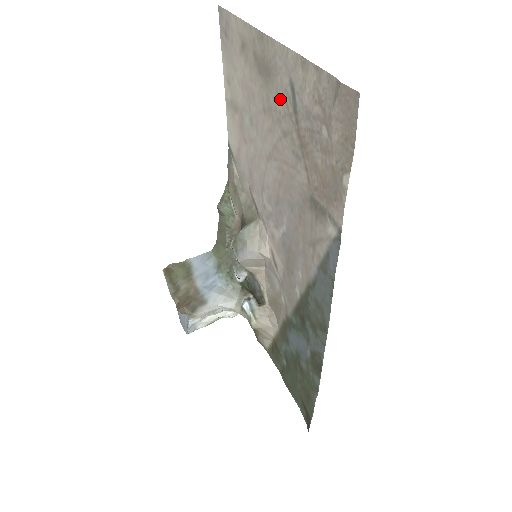
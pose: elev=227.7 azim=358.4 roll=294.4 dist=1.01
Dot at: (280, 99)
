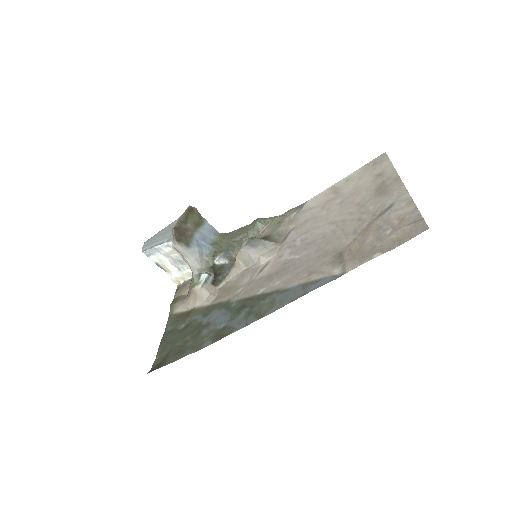
Dot at: (376, 206)
